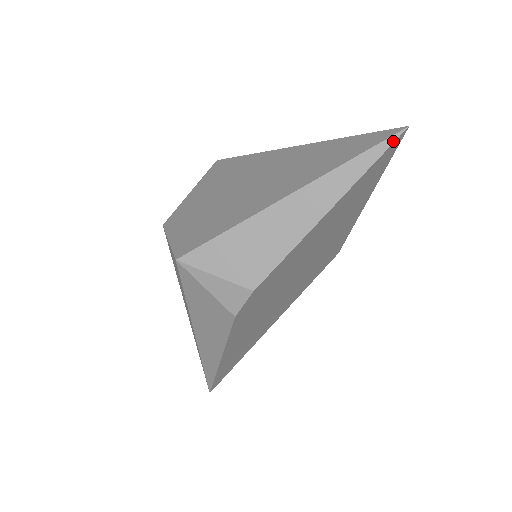
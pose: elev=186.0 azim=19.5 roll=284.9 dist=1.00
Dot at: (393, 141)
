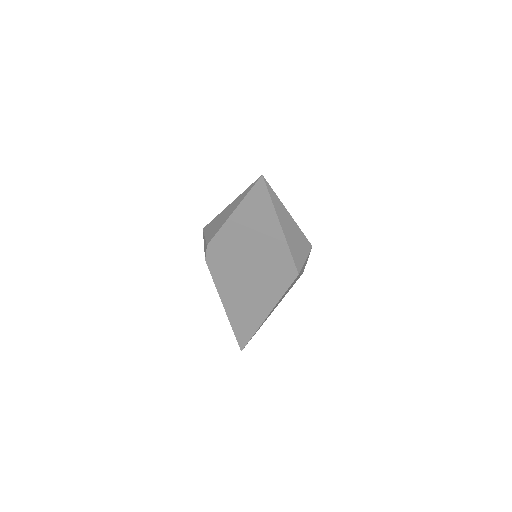
Dot at: (257, 181)
